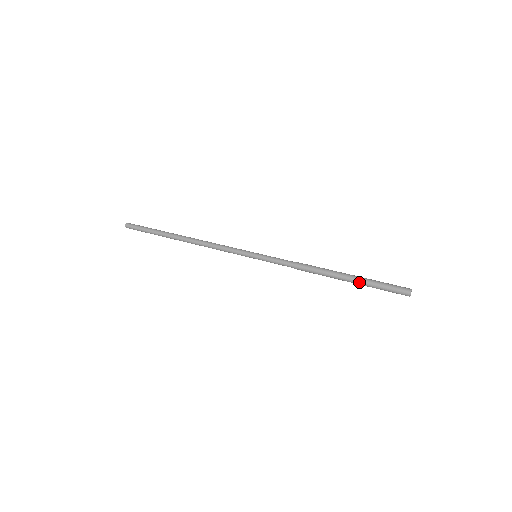
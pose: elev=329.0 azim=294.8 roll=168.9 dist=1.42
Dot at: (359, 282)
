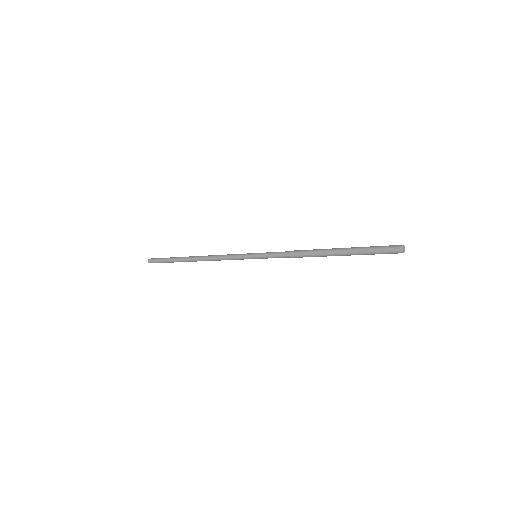
Dot at: (351, 248)
